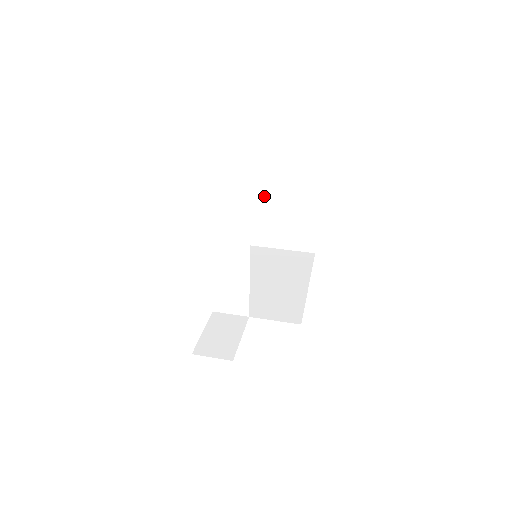
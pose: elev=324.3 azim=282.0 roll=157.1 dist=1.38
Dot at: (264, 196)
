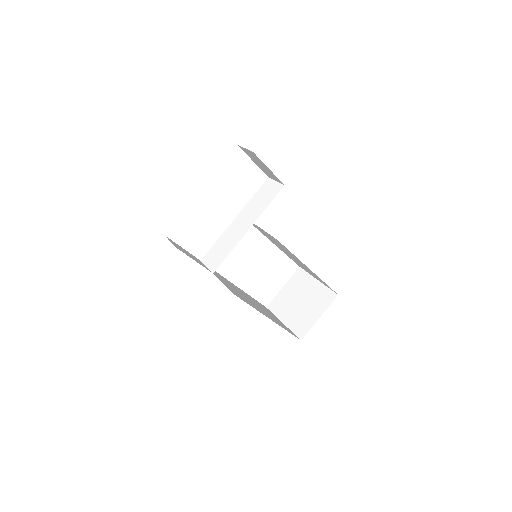
Dot at: (305, 278)
